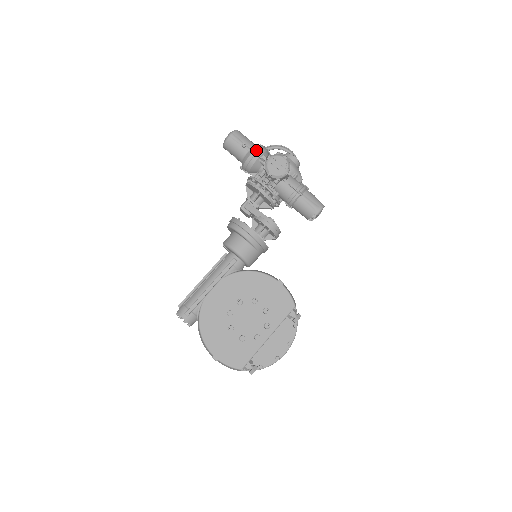
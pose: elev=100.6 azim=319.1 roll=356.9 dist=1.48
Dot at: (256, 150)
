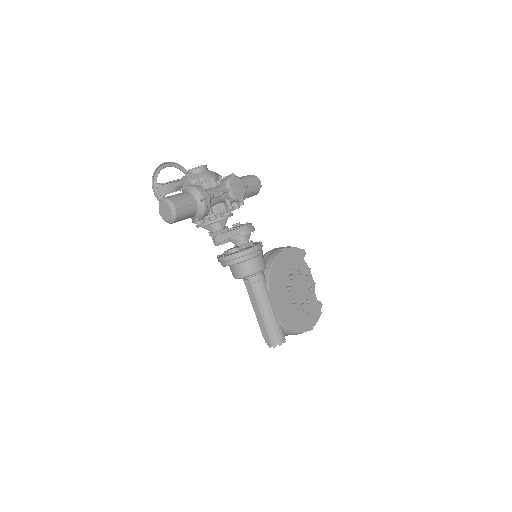
Dot at: (203, 195)
